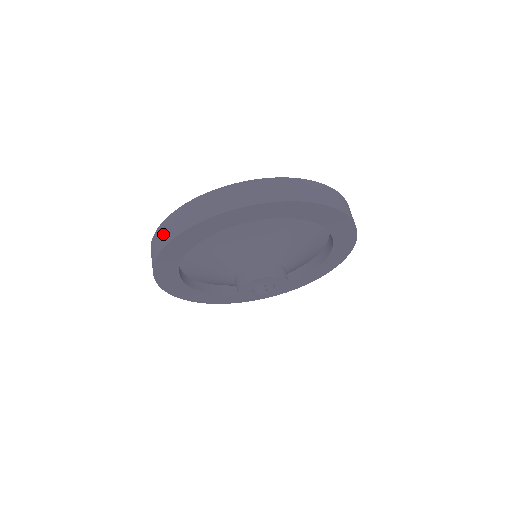
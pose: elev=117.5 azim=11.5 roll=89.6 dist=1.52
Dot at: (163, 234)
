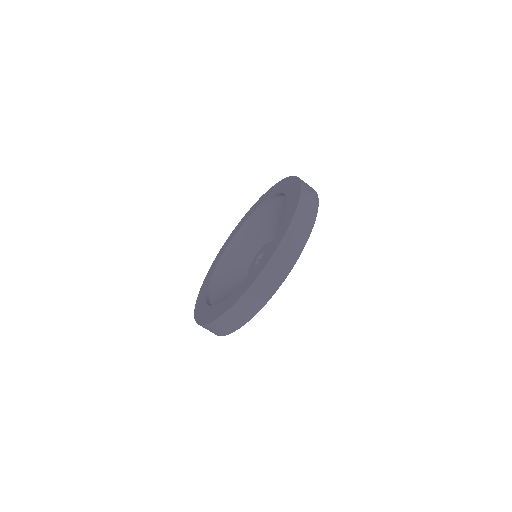
Dot at: (215, 330)
